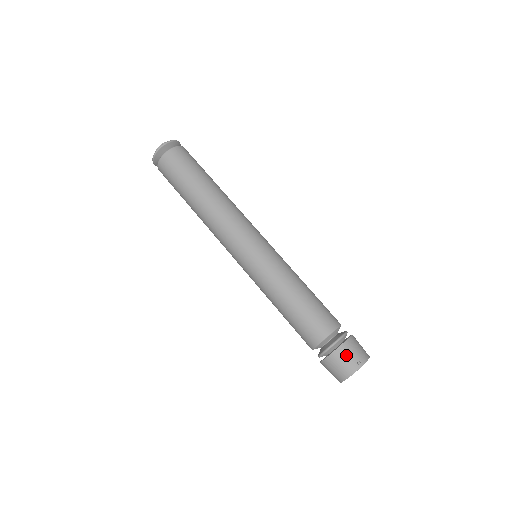
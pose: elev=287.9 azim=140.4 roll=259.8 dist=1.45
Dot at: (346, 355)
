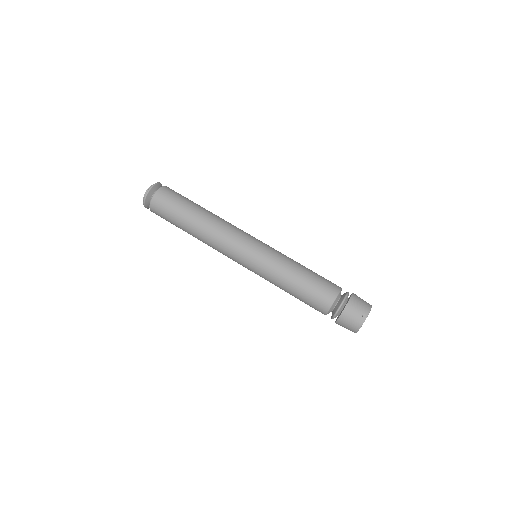
Dot at: (352, 313)
